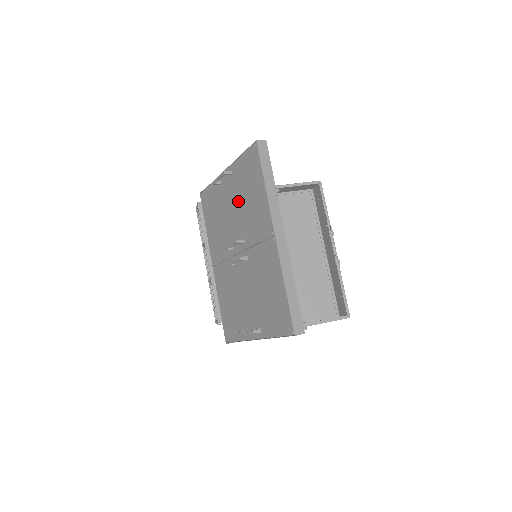
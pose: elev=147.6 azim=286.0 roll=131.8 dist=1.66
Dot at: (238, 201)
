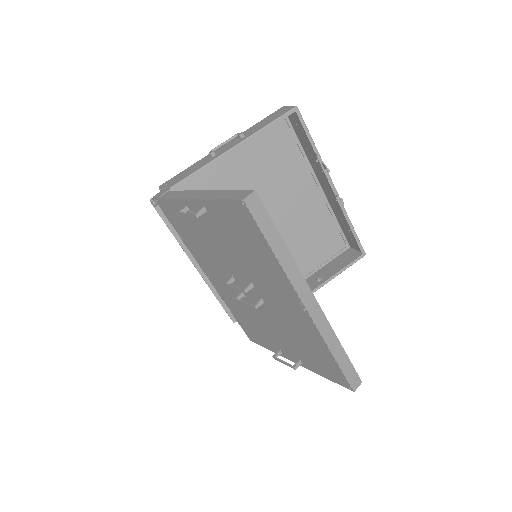
Dot at: (229, 244)
